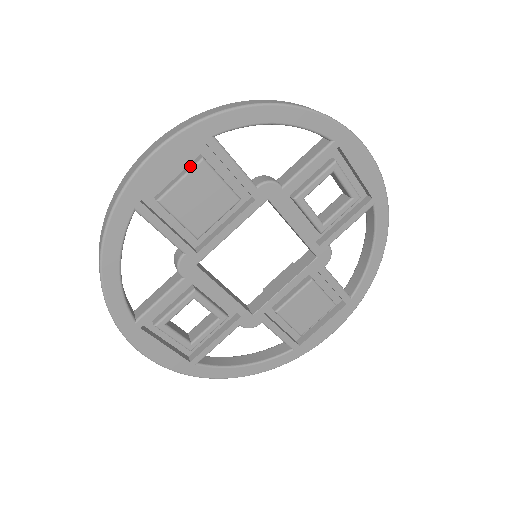
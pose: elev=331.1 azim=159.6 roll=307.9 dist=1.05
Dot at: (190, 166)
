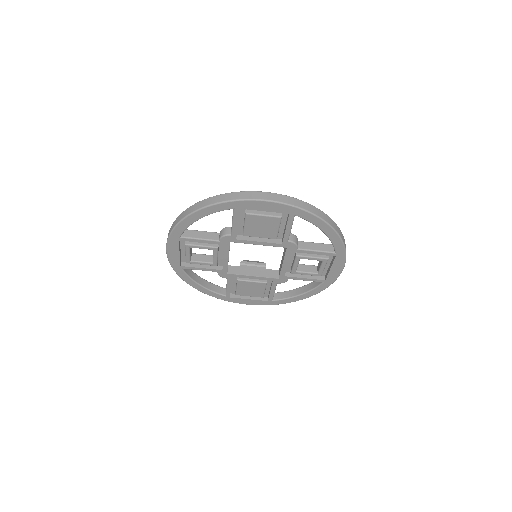
Dot at: (273, 214)
